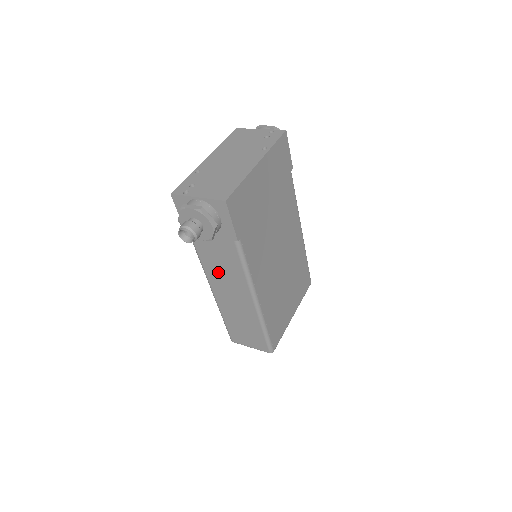
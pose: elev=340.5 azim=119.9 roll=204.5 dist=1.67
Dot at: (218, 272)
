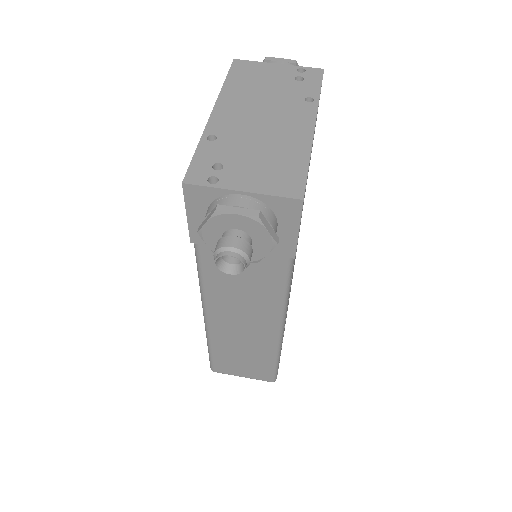
Dot at: (231, 296)
